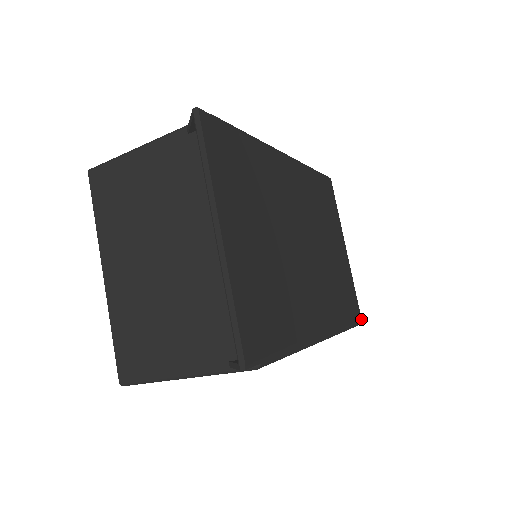
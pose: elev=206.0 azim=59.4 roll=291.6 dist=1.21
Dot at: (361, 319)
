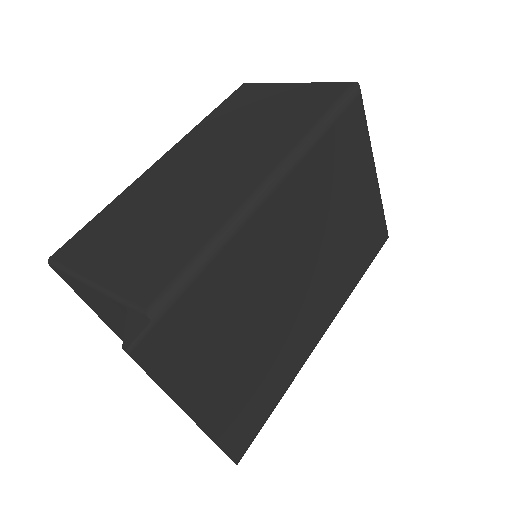
Dot at: (387, 237)
